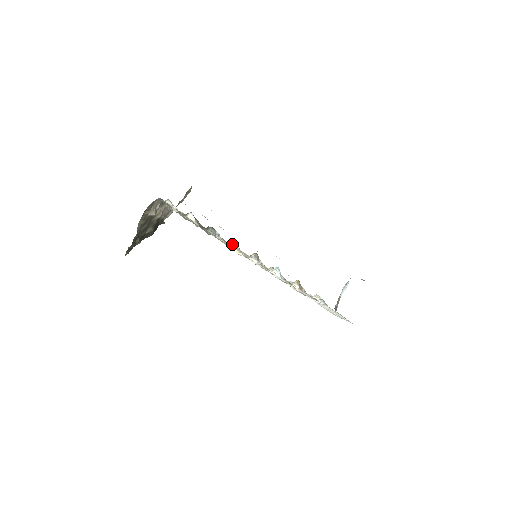
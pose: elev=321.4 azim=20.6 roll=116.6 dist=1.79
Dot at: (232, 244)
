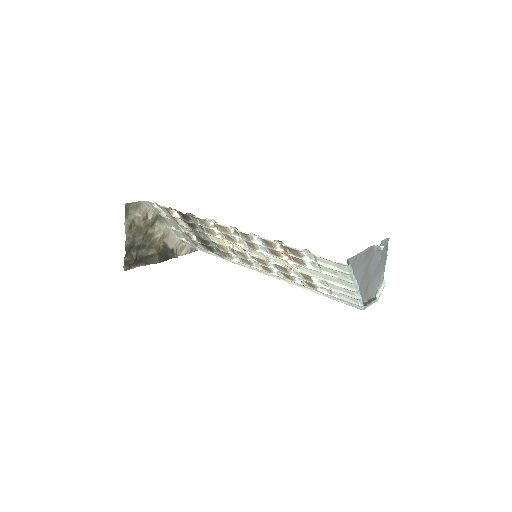
Dot at: (213, 227)
